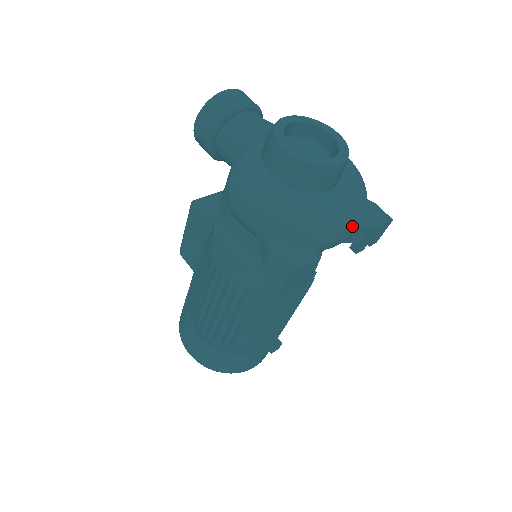
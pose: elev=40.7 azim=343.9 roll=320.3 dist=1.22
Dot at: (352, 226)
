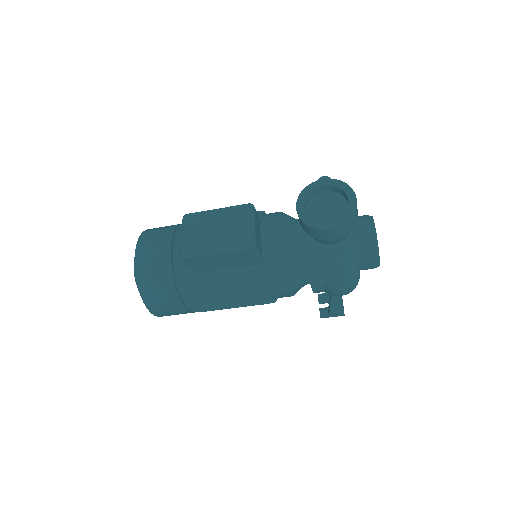
Dot at: occluded
